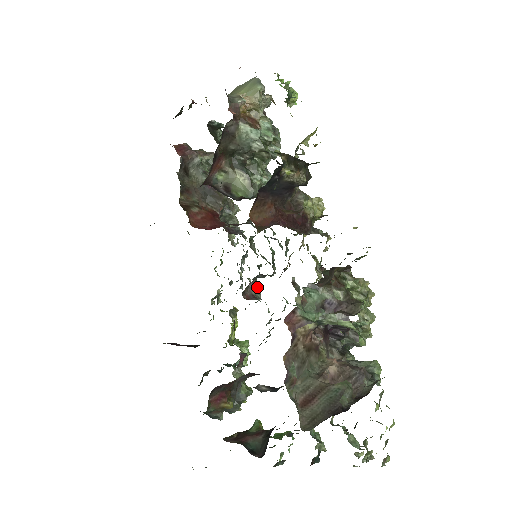
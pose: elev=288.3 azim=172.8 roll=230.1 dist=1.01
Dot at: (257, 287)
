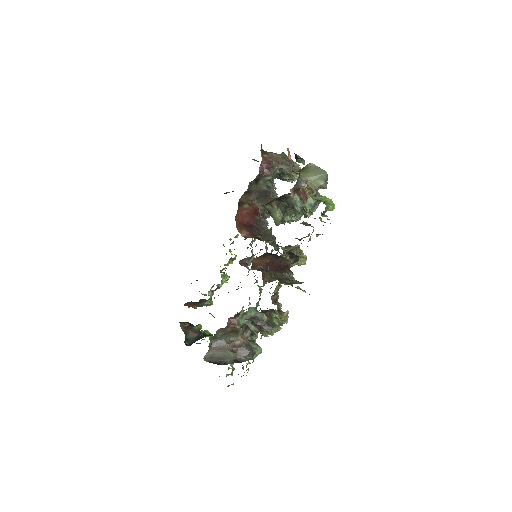
Dot at: (252, 259)
